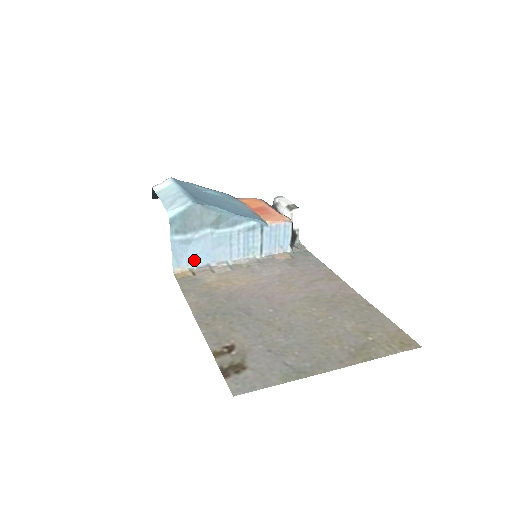
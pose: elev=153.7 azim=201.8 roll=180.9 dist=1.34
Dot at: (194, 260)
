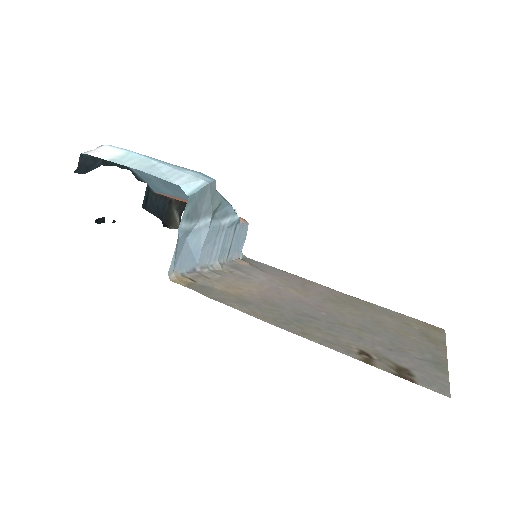
Dot at: (185, 262)
